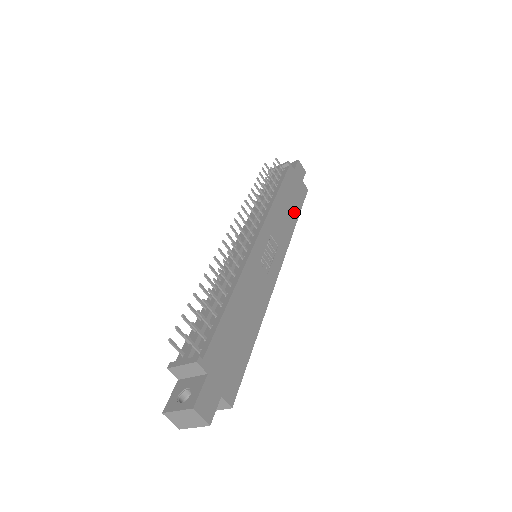
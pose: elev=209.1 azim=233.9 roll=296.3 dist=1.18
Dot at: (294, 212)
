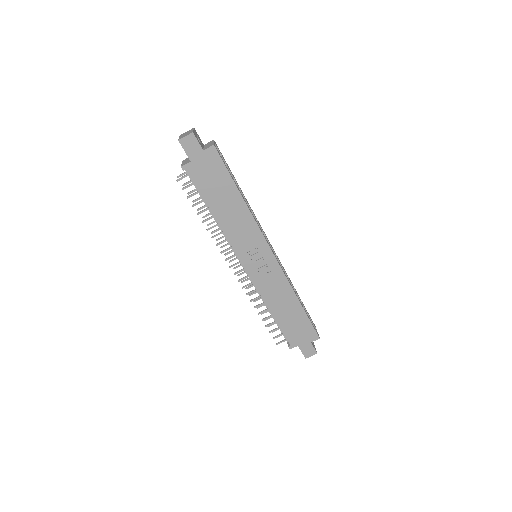
Dot at: (233, 196)
